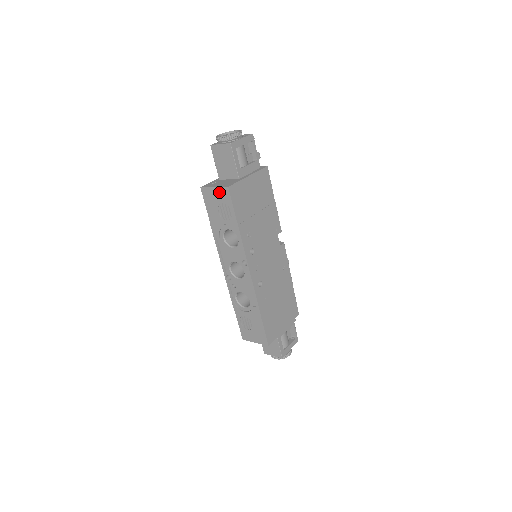
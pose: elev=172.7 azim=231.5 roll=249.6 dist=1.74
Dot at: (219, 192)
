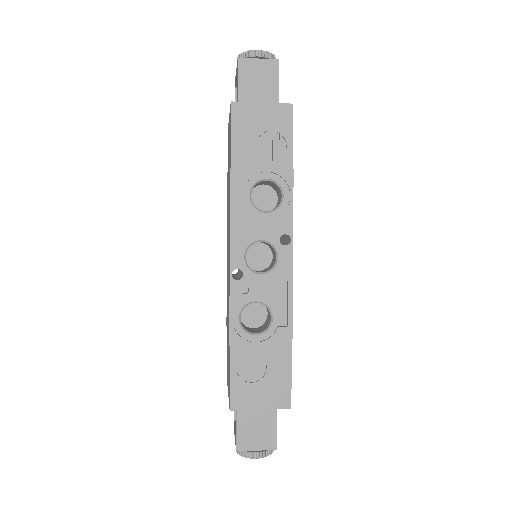
Dot at: (271, 111)
